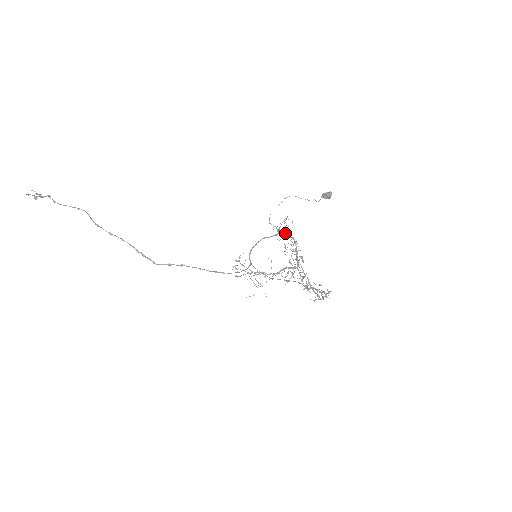
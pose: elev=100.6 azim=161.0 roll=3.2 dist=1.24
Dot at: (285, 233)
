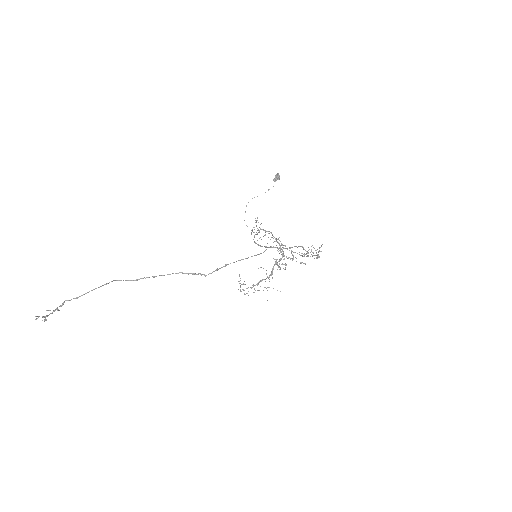
Dot at: (263, 229)
